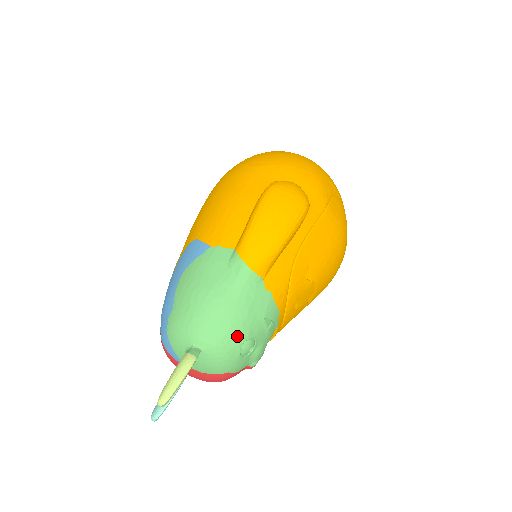
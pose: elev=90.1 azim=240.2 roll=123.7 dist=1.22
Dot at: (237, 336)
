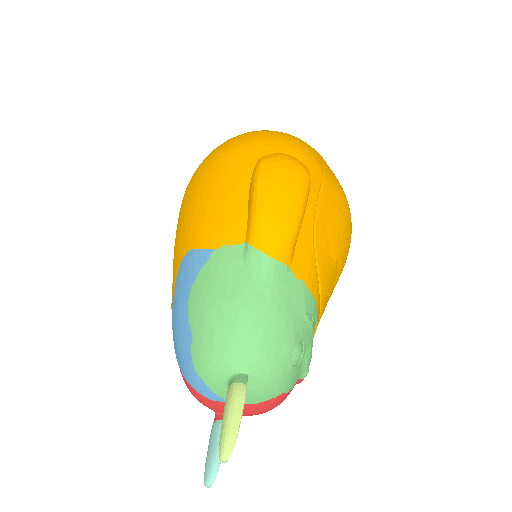
Dot at: (284, 343)
